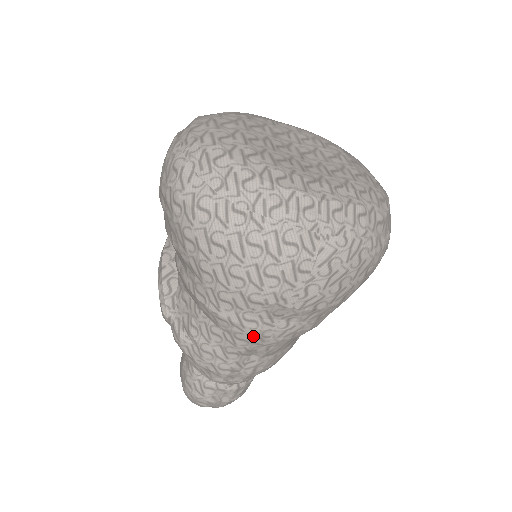
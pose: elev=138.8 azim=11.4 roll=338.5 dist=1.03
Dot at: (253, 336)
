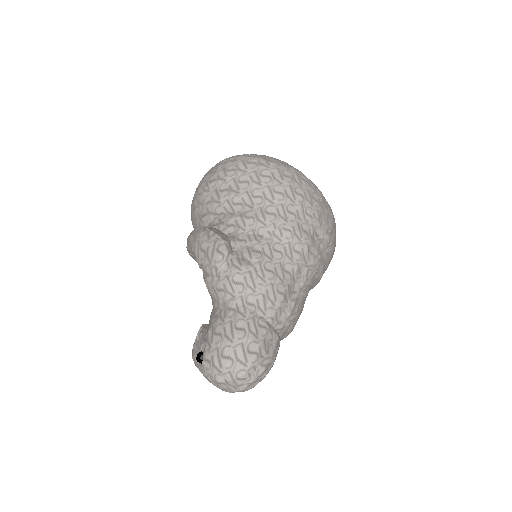
Dot at: (305, 248)
